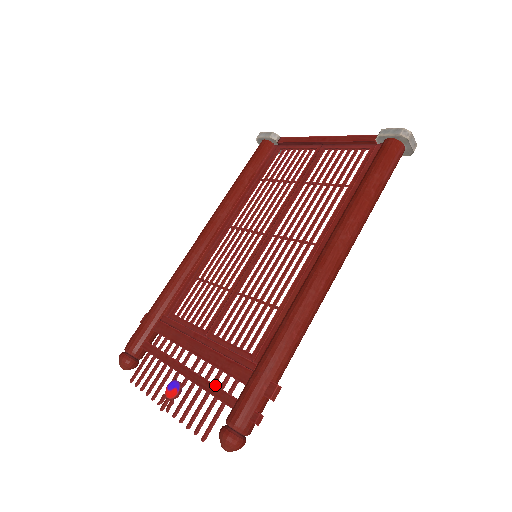
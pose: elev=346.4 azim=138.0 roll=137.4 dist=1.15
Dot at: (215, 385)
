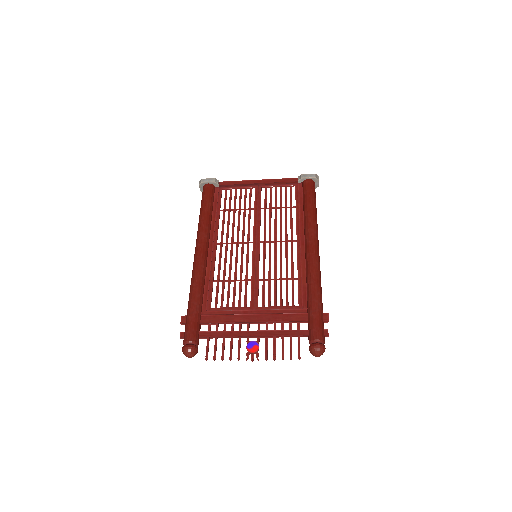
Dot at: (286, 330)
